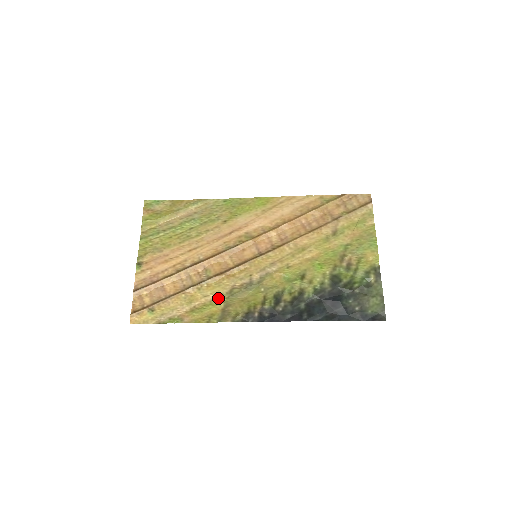
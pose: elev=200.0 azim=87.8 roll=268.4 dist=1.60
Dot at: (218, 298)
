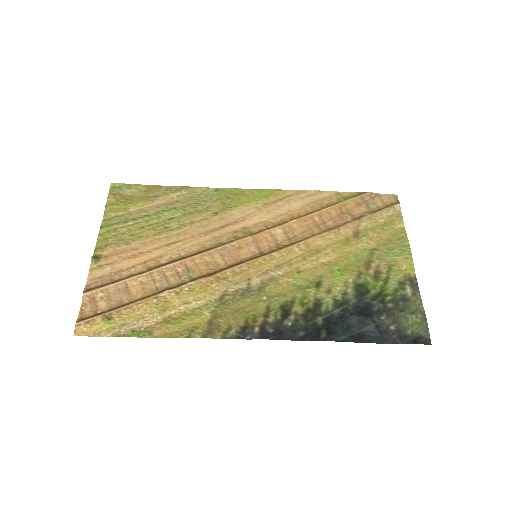
Dot at: (203, 306)
